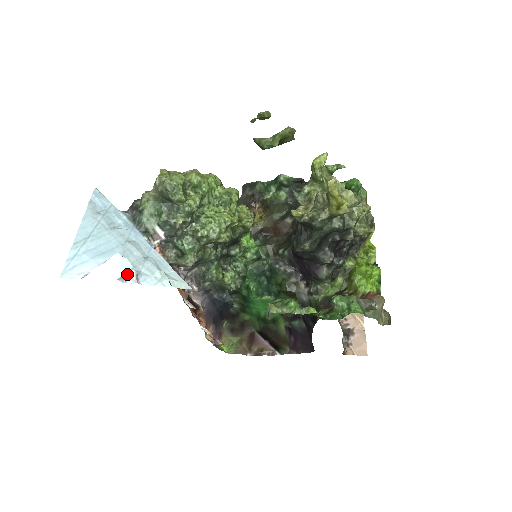
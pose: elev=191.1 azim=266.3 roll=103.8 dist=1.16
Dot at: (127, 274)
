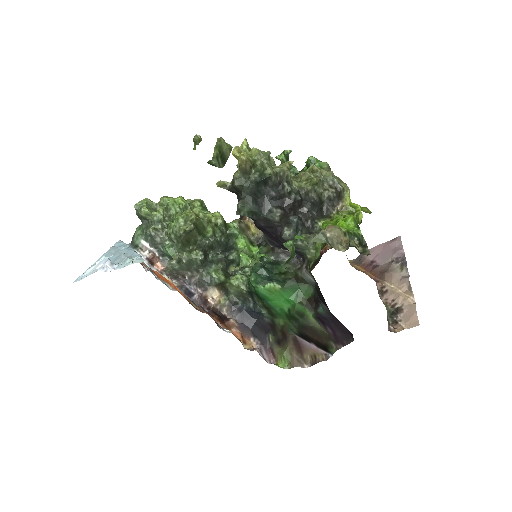
Dot at: (104, 264)
